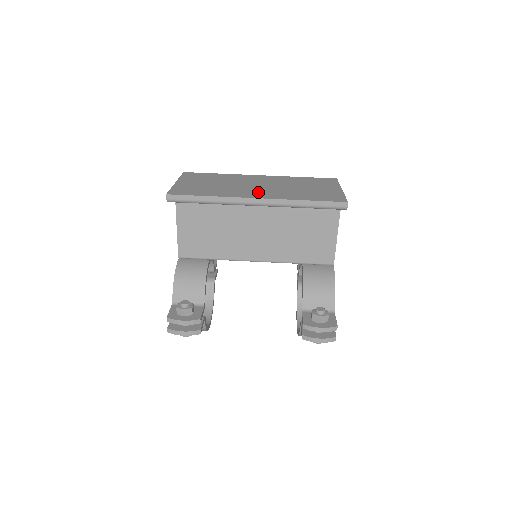
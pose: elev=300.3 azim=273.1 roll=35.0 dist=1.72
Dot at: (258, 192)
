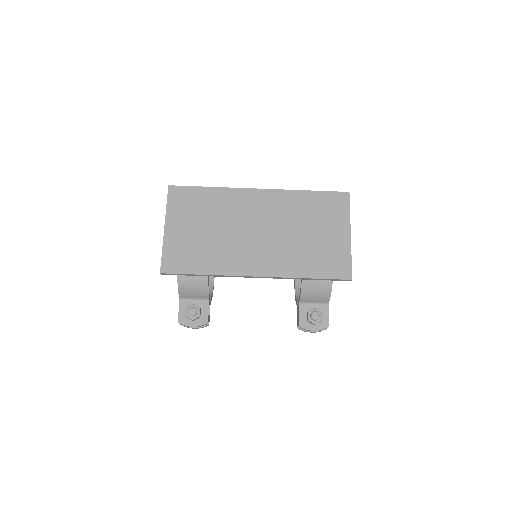
Dot at: (258, 256)
